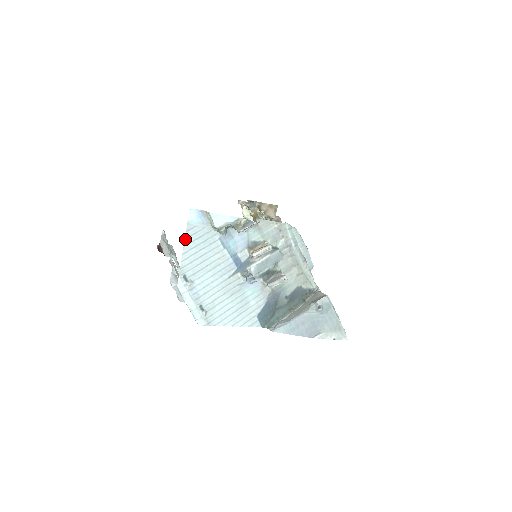
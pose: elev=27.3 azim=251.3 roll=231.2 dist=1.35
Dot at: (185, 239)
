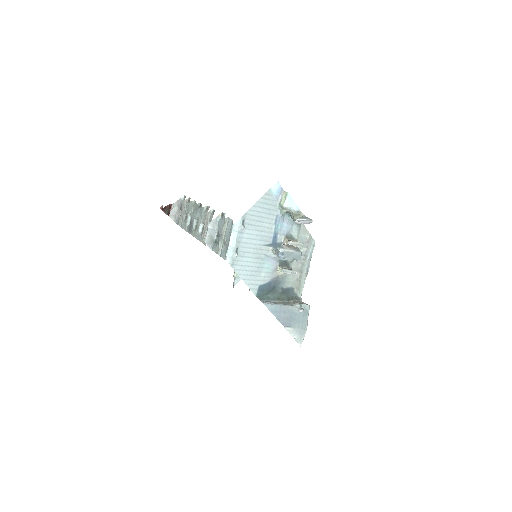
Dot at: (261, 198)
